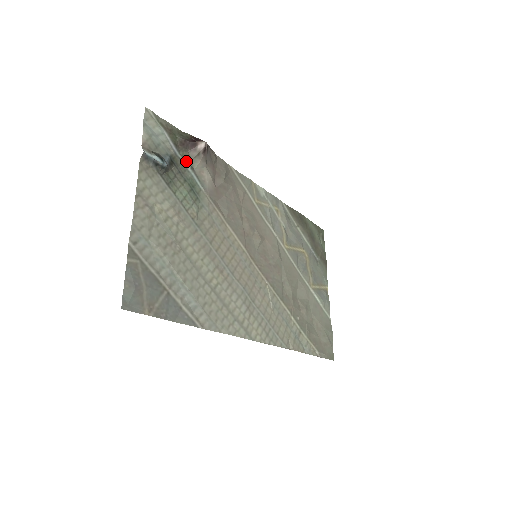
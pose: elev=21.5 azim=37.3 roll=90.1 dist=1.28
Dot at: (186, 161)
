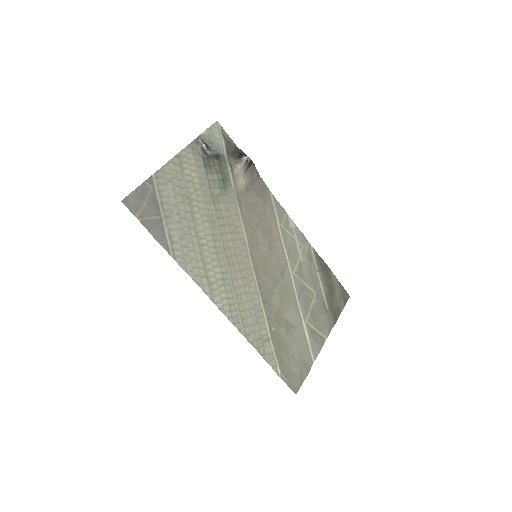
Dot at: (230, 164)
